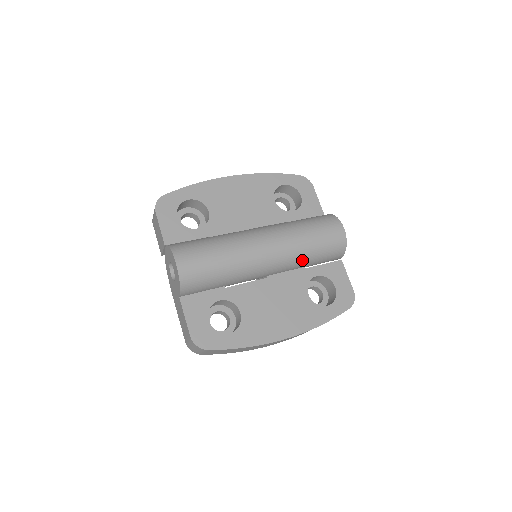
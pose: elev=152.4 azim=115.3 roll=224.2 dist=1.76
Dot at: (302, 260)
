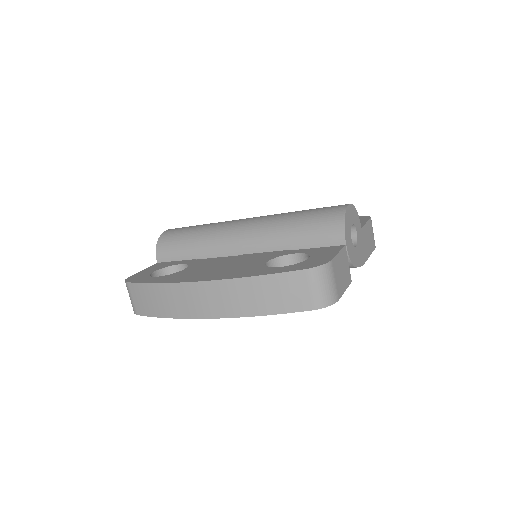
Dot at: (280, 233)
